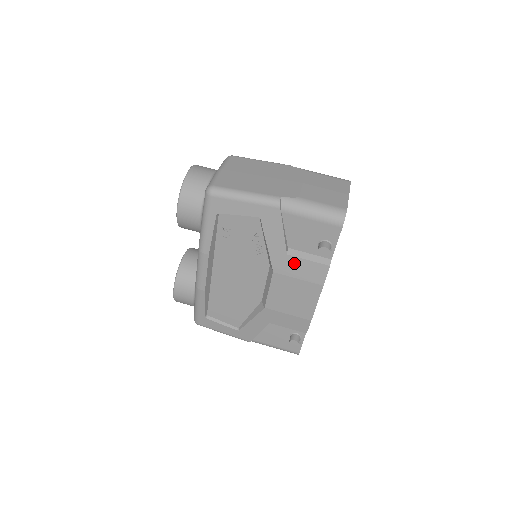
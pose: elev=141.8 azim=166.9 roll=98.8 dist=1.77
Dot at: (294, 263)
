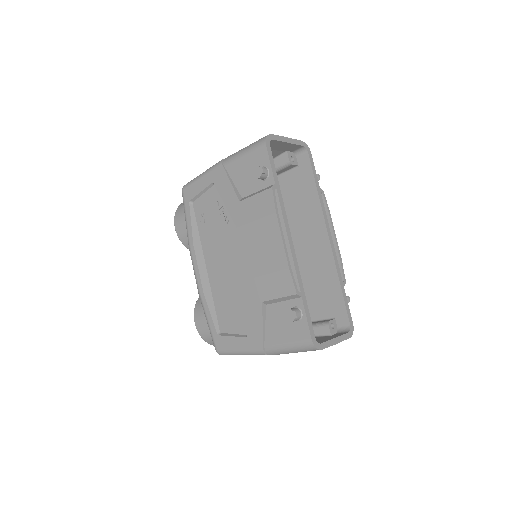
Dot at: (247, 206)
